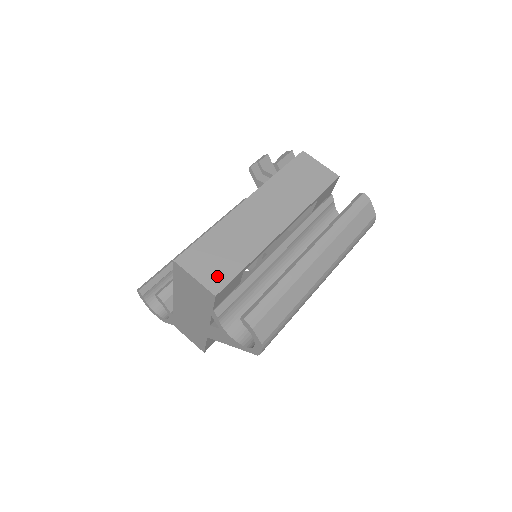
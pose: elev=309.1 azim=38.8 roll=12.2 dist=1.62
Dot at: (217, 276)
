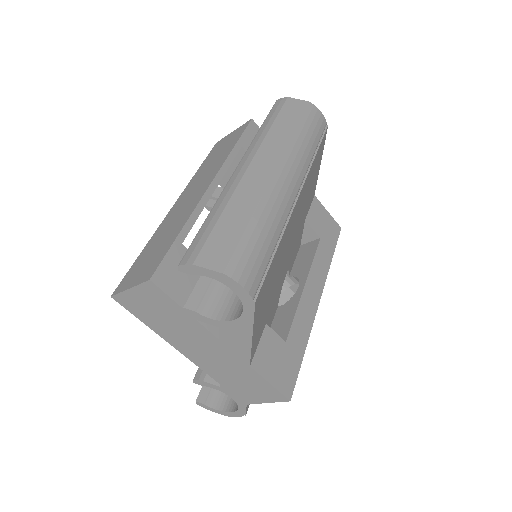
Dot at: (150, 267)
